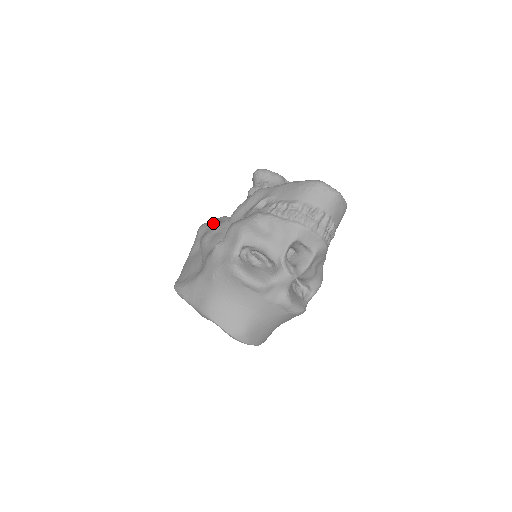
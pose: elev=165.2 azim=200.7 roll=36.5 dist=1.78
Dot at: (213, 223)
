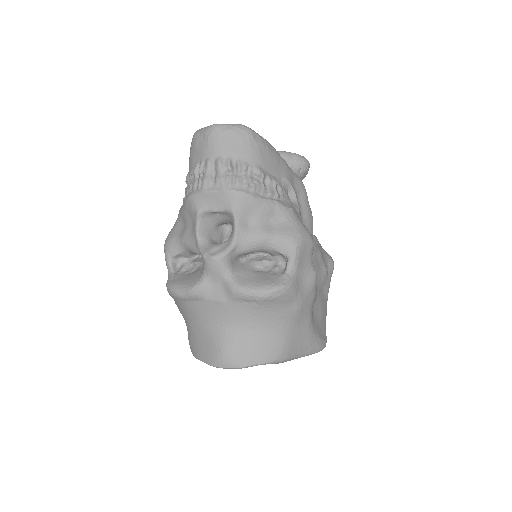
Dot at: occluded
